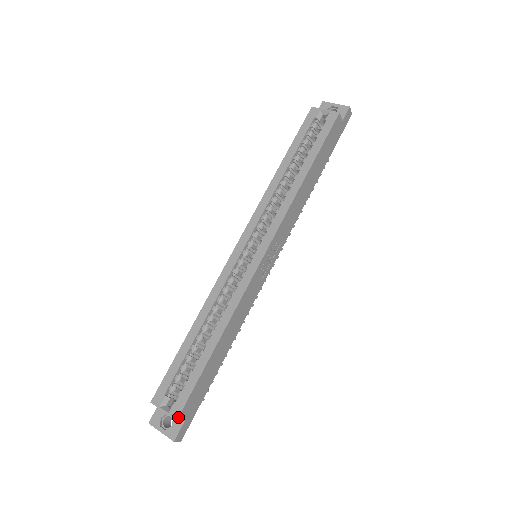
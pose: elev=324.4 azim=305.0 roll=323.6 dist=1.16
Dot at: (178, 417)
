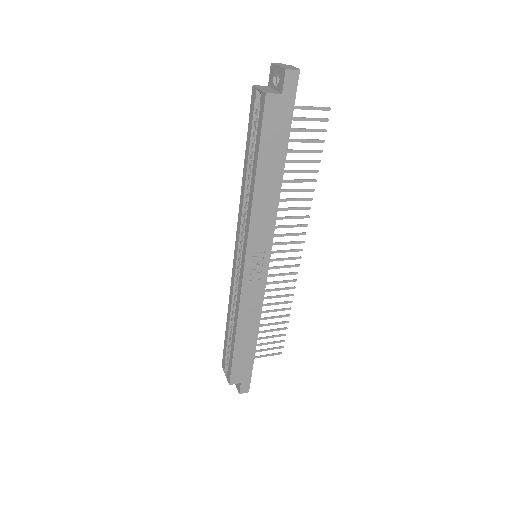
Dot at: (229, 383)
